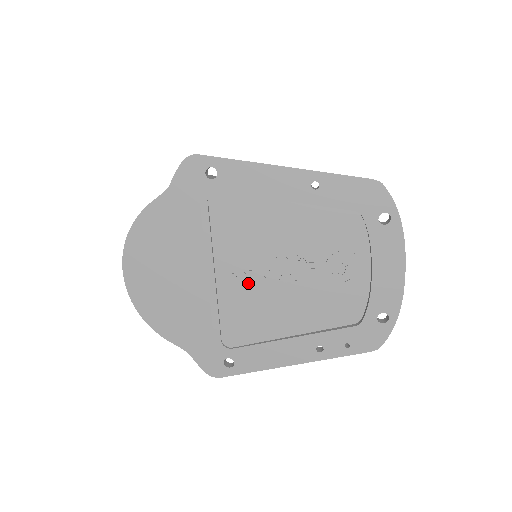
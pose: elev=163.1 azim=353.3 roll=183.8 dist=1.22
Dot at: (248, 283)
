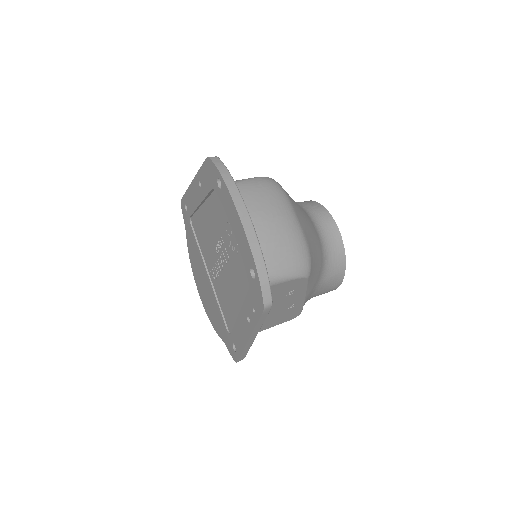
Dot at: (217, 276)
